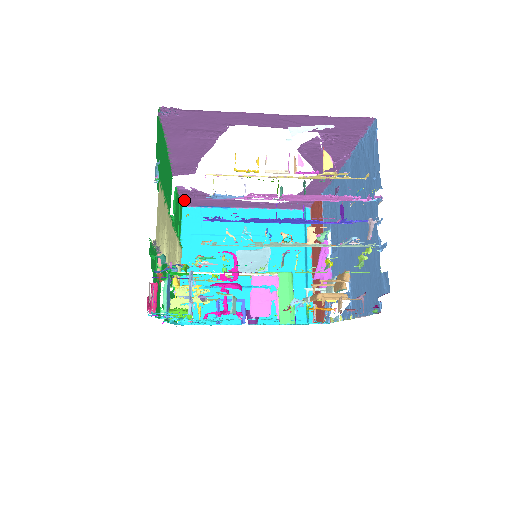
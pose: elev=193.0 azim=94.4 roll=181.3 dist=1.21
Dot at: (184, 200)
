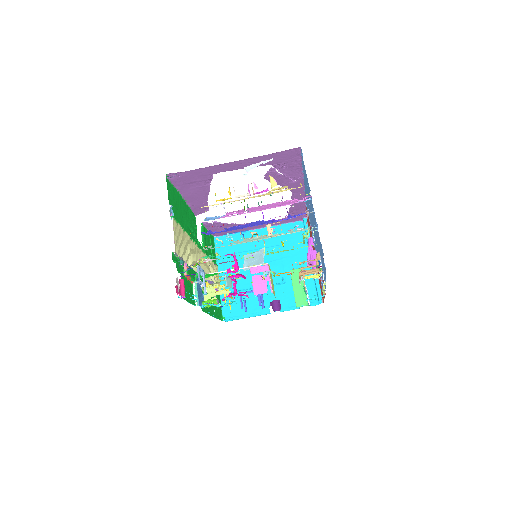
Dot at: occluded
